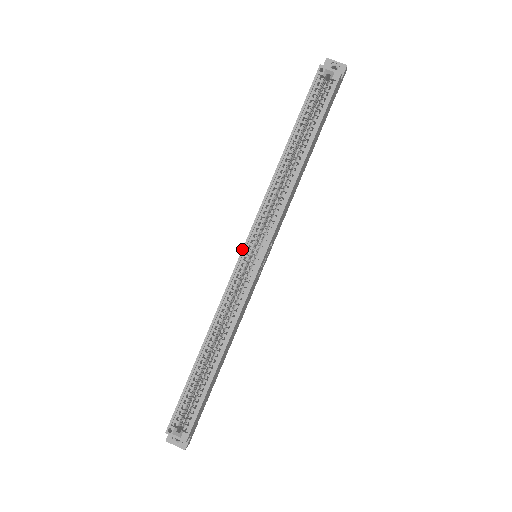
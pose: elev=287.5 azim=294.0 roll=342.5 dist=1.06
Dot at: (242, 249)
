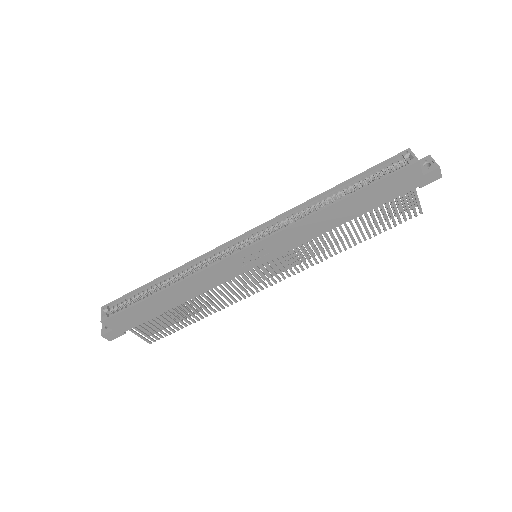
Dot at: occluded
